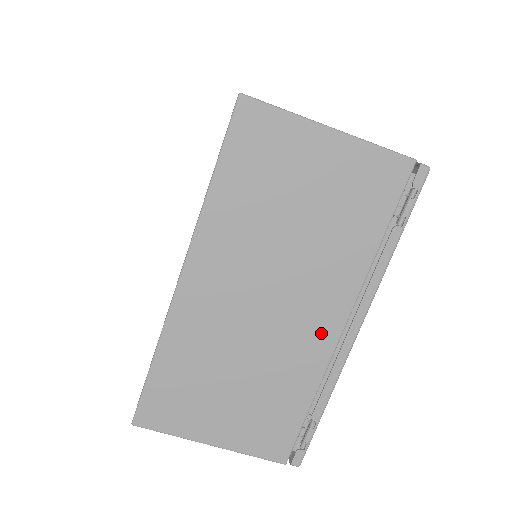
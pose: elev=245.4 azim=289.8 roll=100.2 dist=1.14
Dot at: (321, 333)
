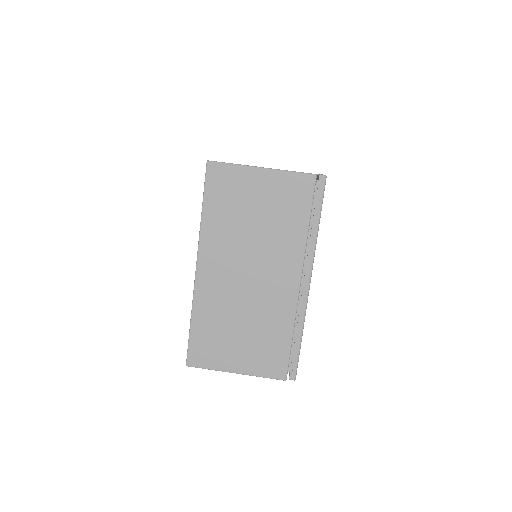
Dot at: occluded
